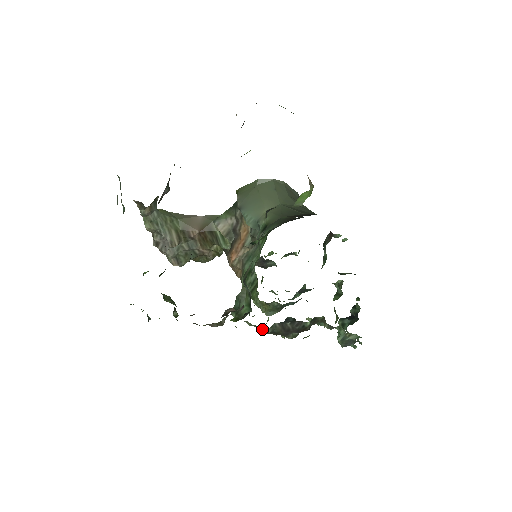
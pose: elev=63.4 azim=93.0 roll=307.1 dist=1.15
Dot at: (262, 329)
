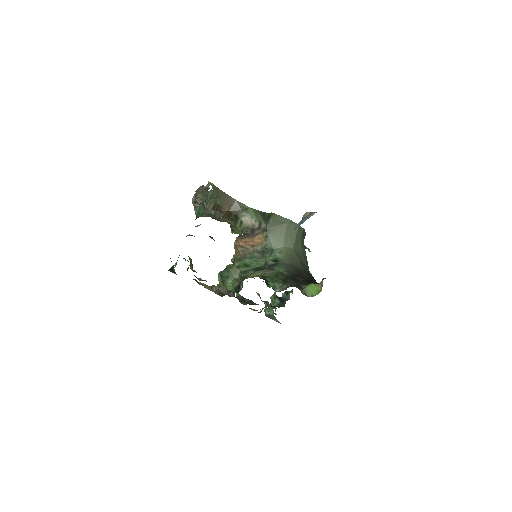
Dot at: occluded
